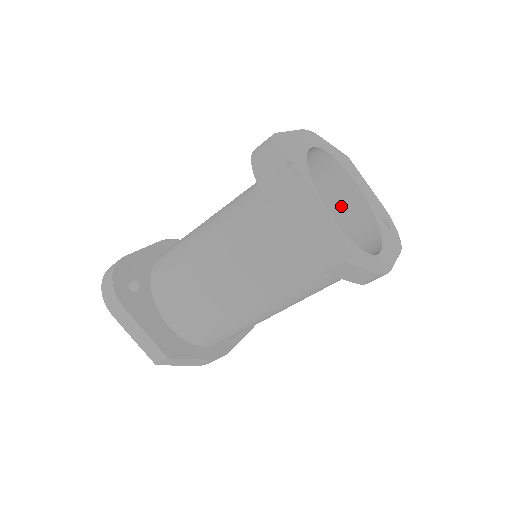
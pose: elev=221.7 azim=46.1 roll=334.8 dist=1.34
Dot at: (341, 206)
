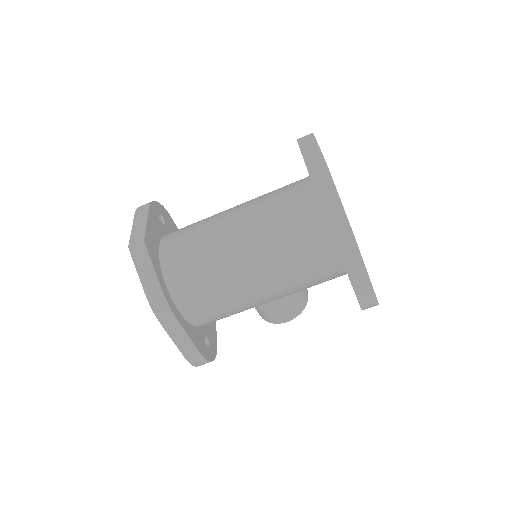
Dot at: occluded
